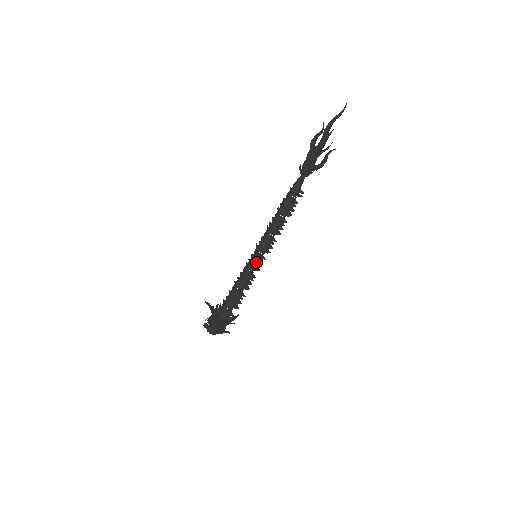
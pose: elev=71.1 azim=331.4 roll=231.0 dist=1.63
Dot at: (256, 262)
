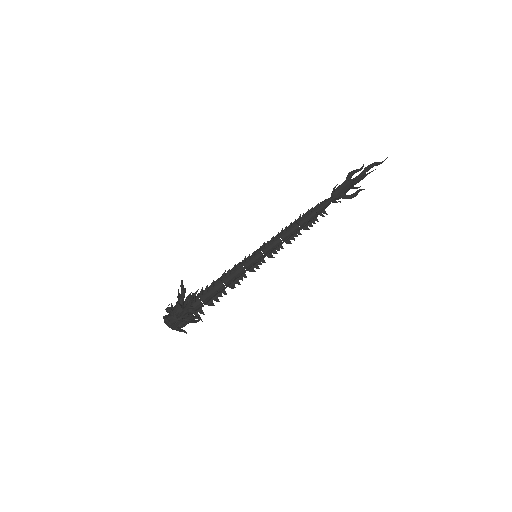
Dot at: (255, 261)
